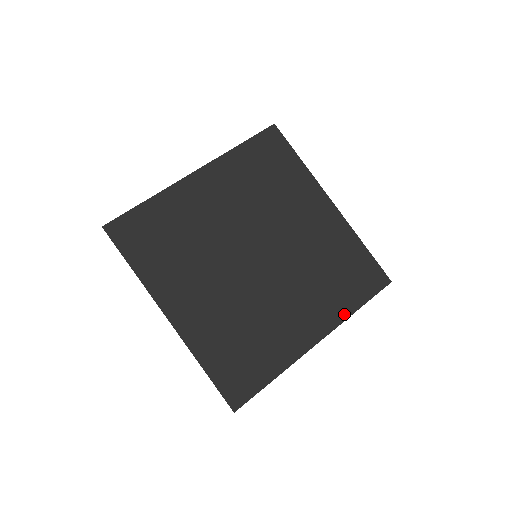
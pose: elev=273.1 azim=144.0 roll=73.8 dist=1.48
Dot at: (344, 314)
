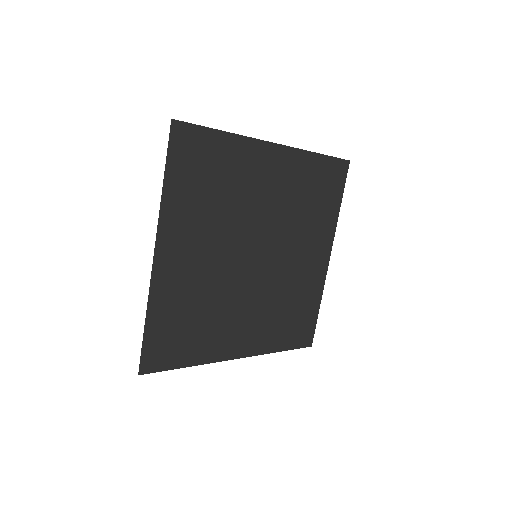
Dot at: (269, 349)
